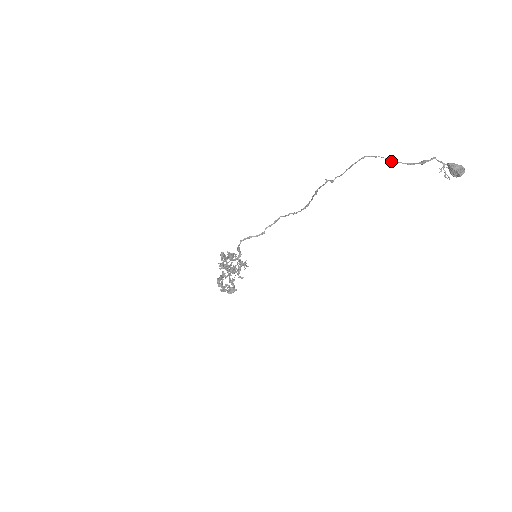
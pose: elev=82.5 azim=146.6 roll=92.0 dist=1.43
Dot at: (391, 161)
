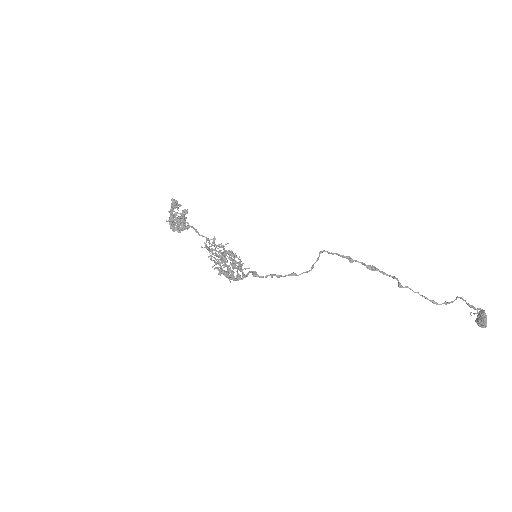
Dot at: occluded
